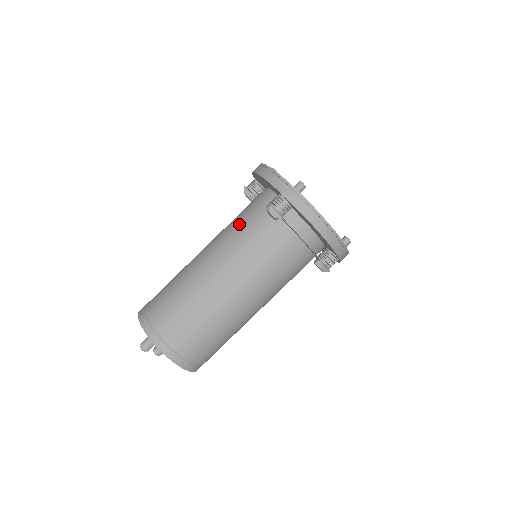
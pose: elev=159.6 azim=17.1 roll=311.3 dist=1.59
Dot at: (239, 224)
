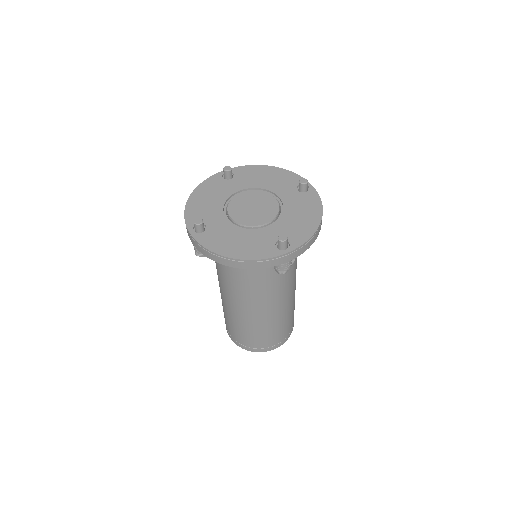
Dot at: (252, 283)
